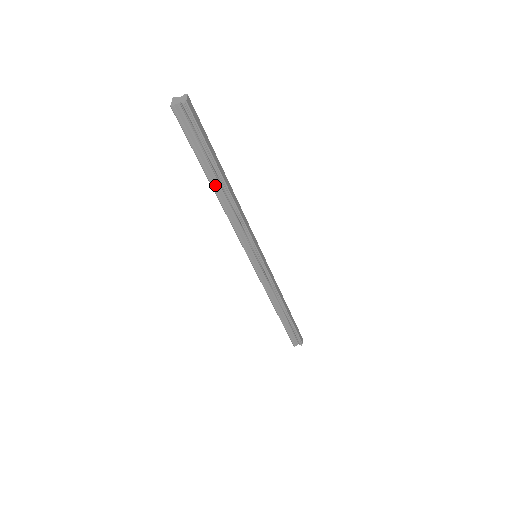
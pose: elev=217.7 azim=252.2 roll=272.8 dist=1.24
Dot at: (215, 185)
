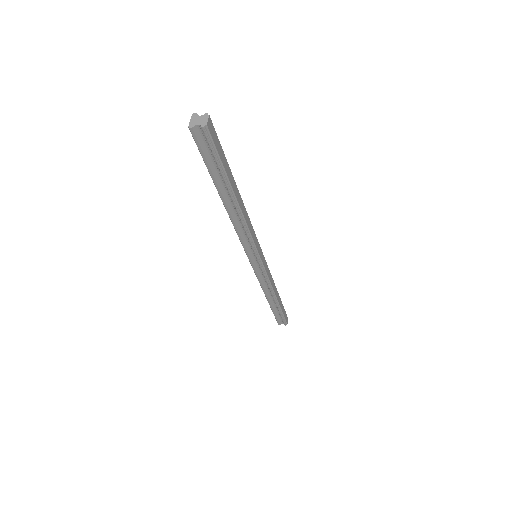
Dot at: (225, 199)
